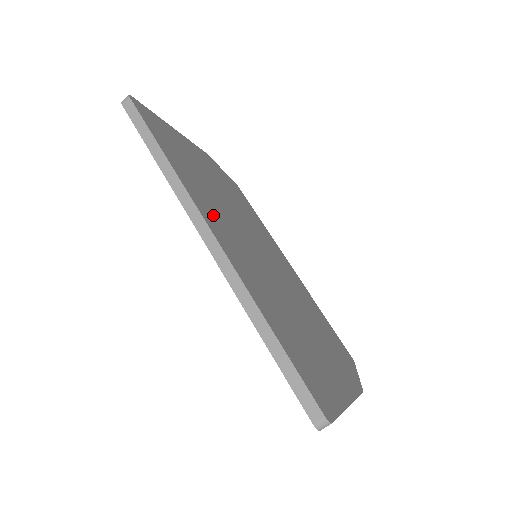
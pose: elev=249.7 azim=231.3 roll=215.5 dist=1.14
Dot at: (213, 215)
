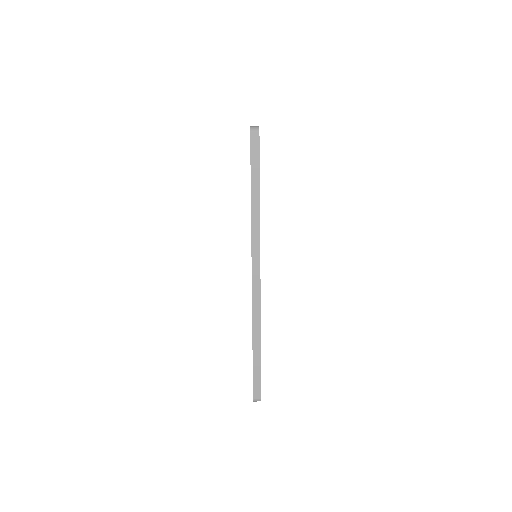
Dot at: occluded
